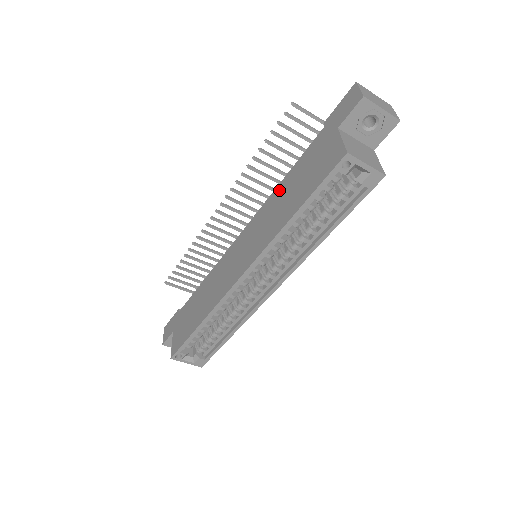
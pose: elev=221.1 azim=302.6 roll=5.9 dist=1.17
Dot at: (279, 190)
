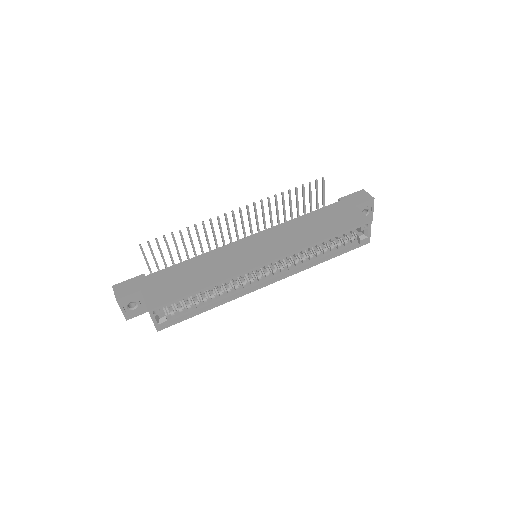
Dot at: (299, 221)
